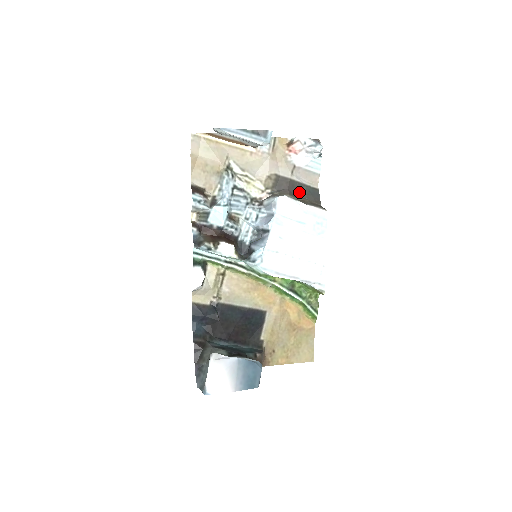
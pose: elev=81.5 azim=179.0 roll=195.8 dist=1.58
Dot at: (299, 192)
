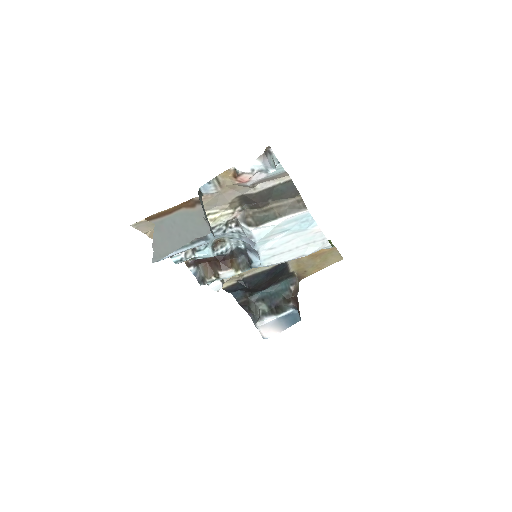
Dot at: (271, 196)
